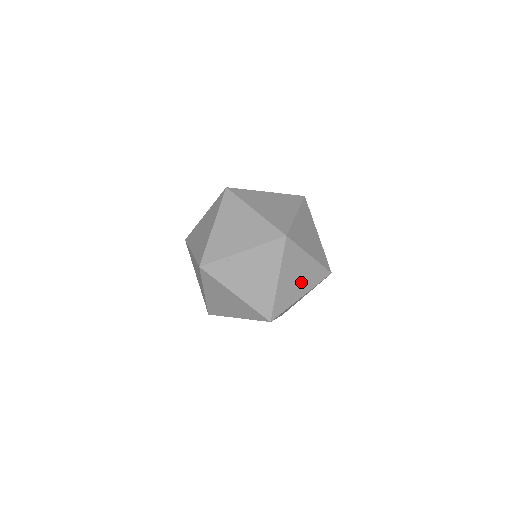
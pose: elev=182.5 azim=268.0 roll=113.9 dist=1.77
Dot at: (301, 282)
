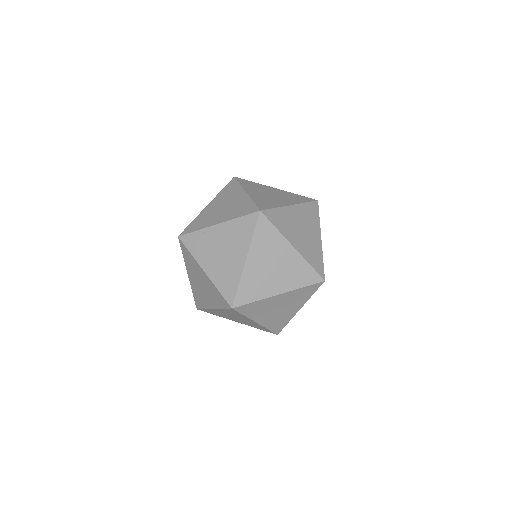
Dot at: (278, 275)
